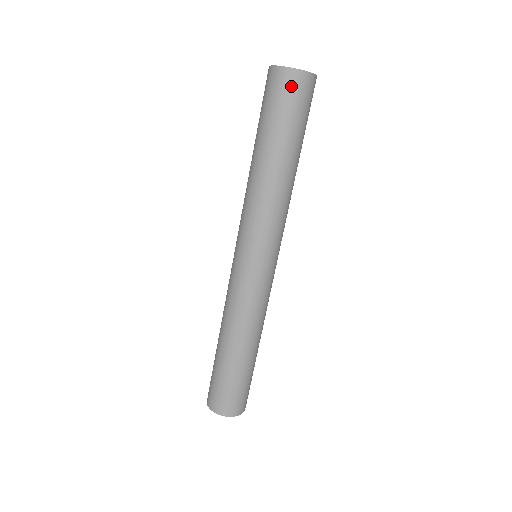
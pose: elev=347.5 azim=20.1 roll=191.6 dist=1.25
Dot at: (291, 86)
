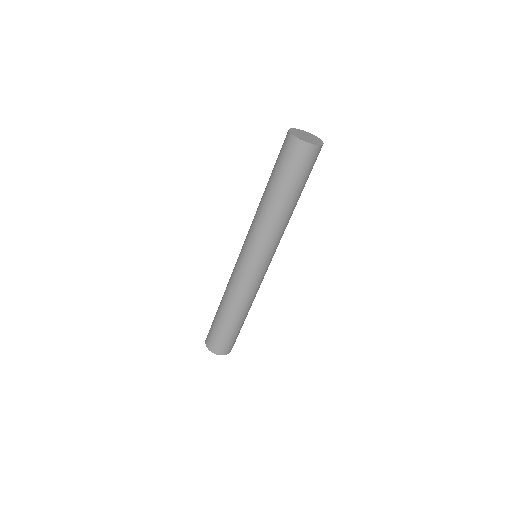
Dot at: (296, 151)
